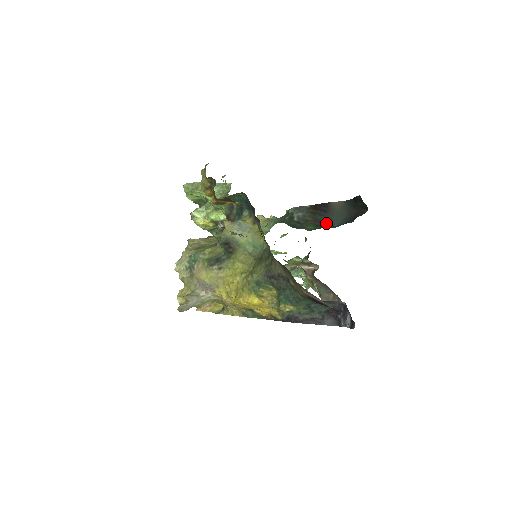
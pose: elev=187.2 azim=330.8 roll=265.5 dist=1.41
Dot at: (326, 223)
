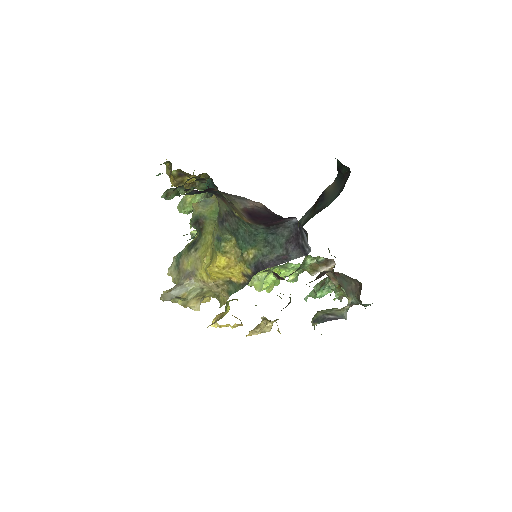
Dot at: (323, 208)
